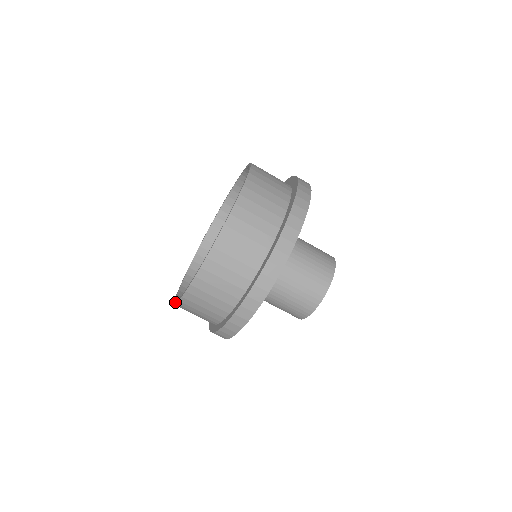
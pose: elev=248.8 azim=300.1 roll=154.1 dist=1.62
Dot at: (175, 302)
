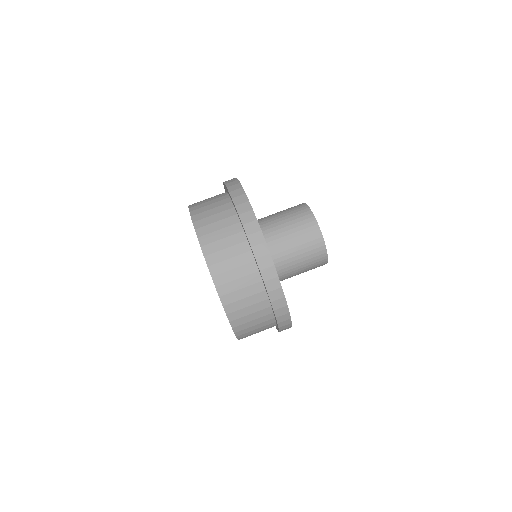
Dot at: occluded
